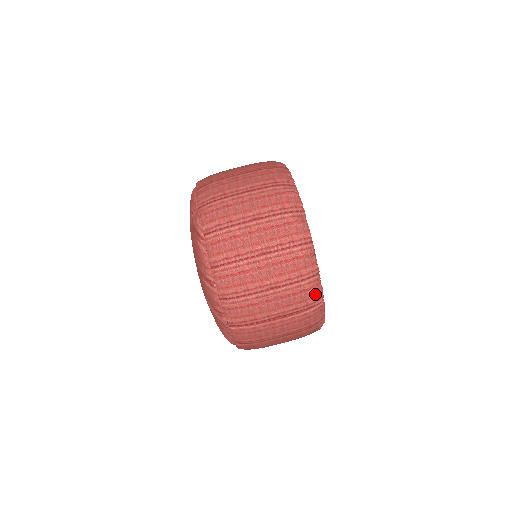
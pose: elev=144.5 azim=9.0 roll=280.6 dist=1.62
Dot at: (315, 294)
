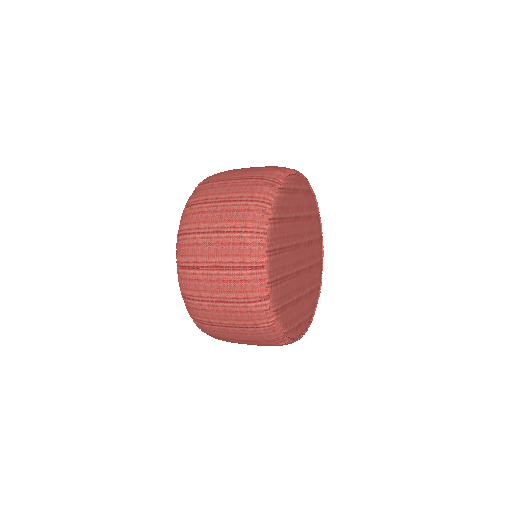
Dot at: (255, 253)
